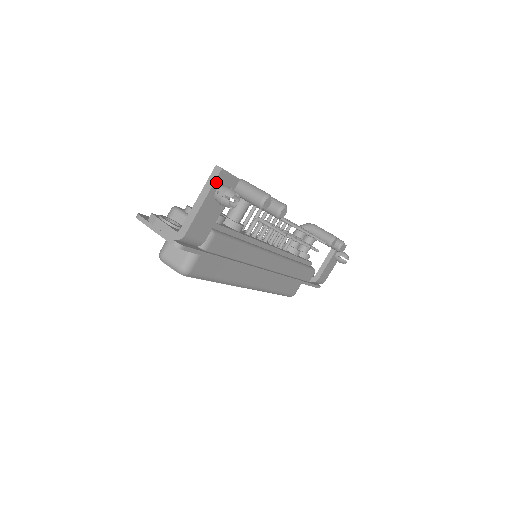
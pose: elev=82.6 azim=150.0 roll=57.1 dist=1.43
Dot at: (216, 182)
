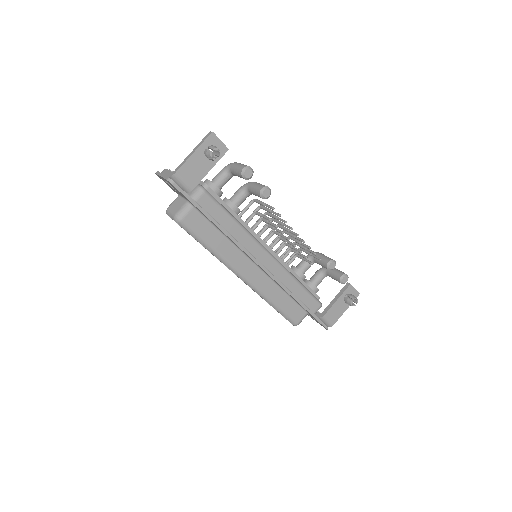
Dot at: (207, 141)
